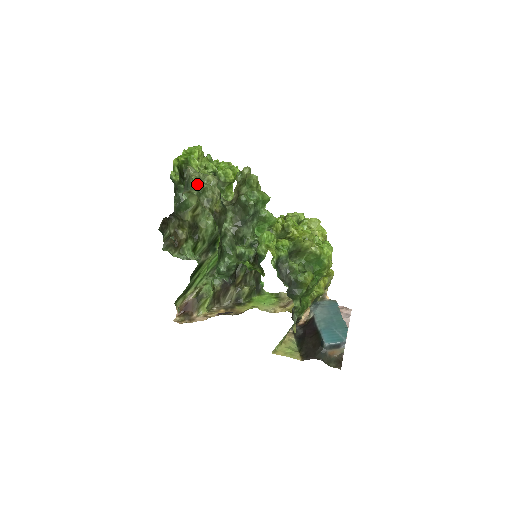
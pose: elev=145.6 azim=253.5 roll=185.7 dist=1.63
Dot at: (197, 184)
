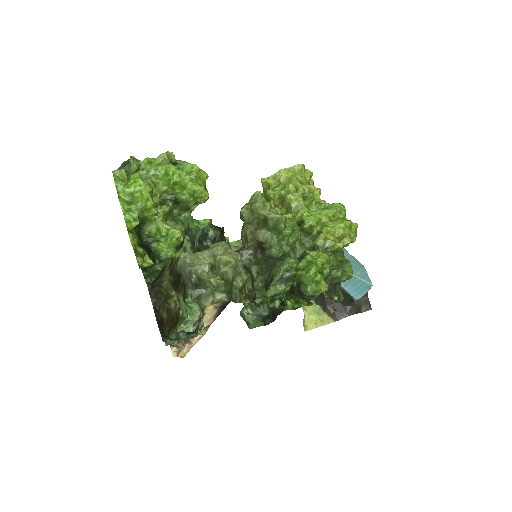
Dot at: (223, 287)
